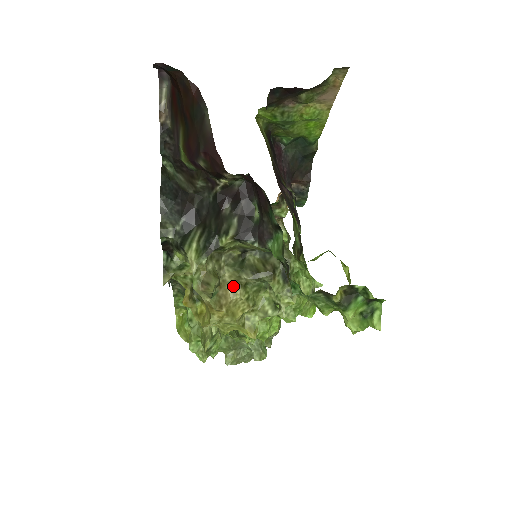
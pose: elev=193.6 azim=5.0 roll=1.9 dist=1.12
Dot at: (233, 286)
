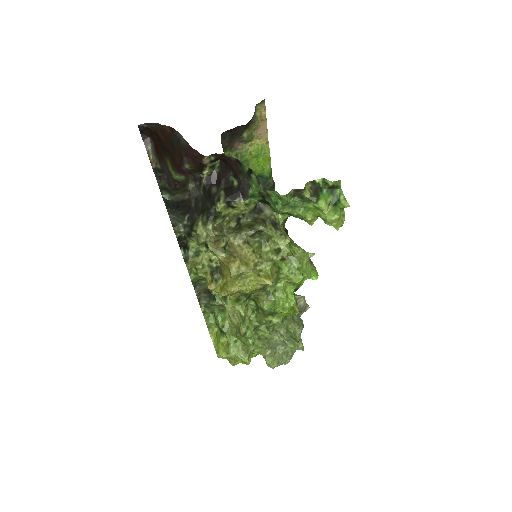
Dot at: (239, 245)
